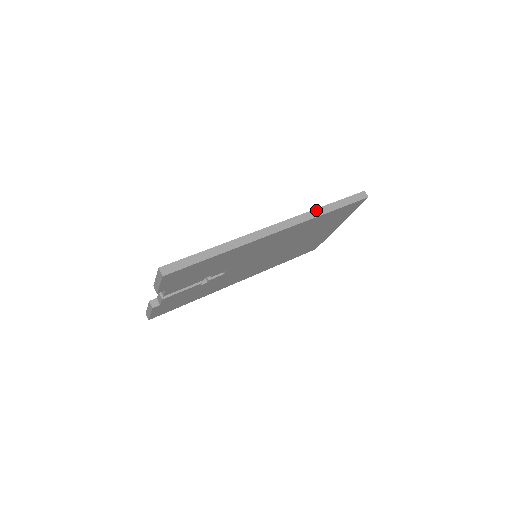
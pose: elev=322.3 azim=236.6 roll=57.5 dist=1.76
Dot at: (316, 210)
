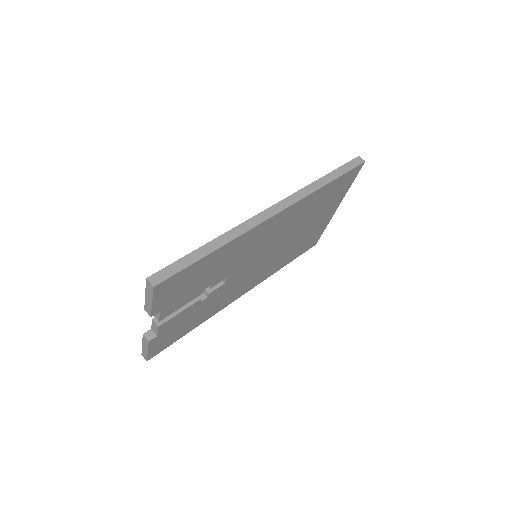
Dot at: (313, 183)
